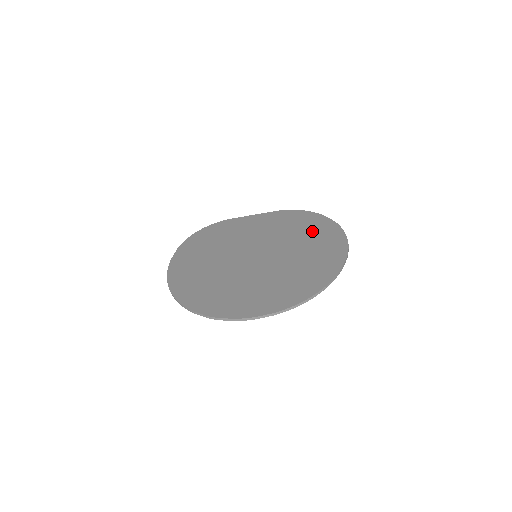
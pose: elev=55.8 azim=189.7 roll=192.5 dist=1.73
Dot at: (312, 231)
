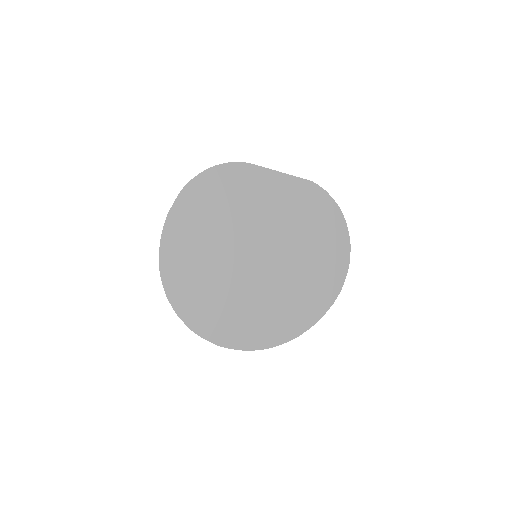
Dot at: (322, 244)
